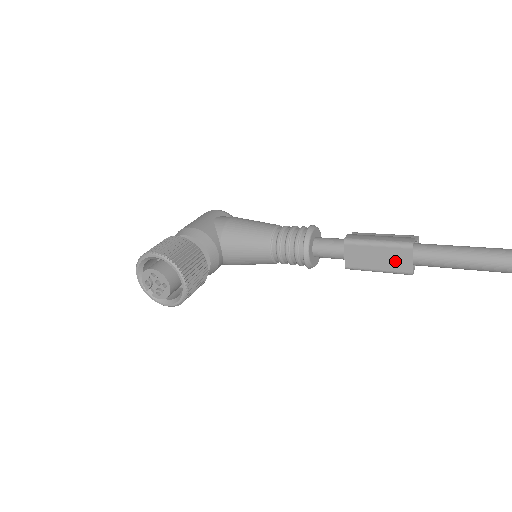
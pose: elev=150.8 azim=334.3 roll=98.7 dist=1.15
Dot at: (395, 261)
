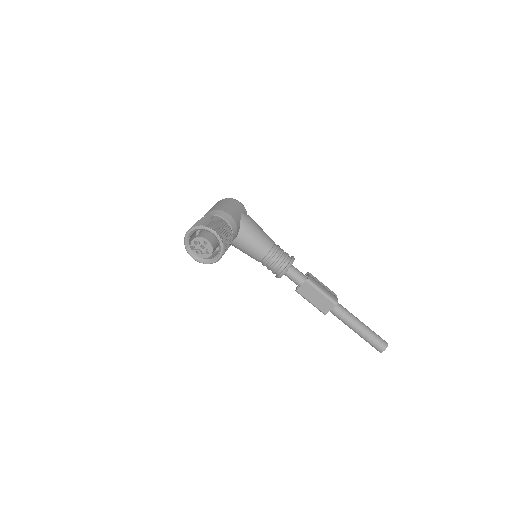
Dot at: (323, 305)
